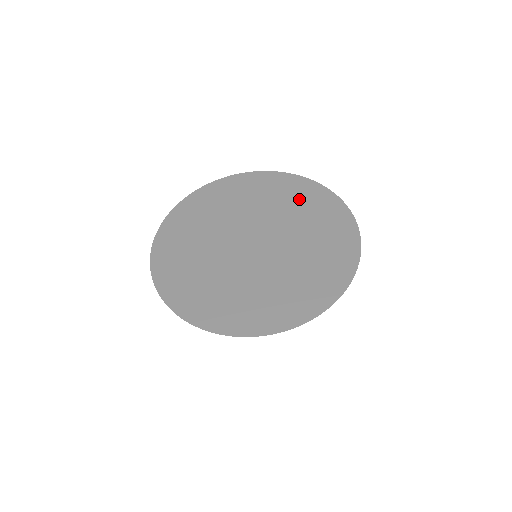
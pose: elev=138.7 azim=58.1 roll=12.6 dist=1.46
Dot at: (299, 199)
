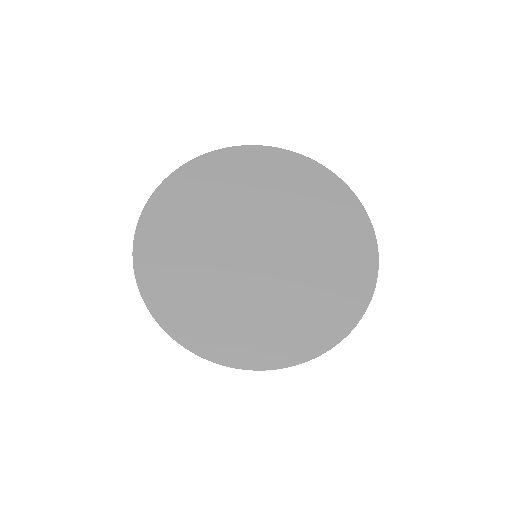
Dot at: (263, 174)
